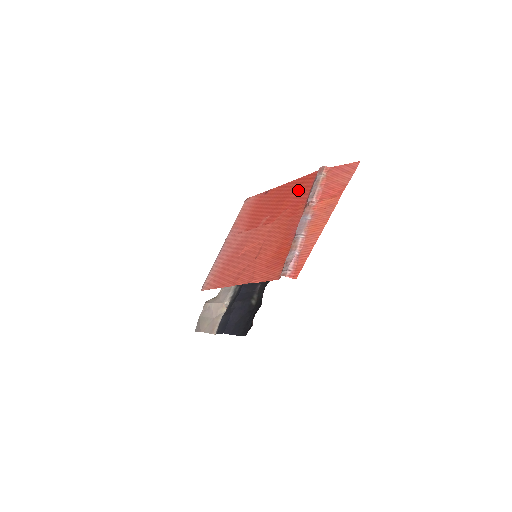
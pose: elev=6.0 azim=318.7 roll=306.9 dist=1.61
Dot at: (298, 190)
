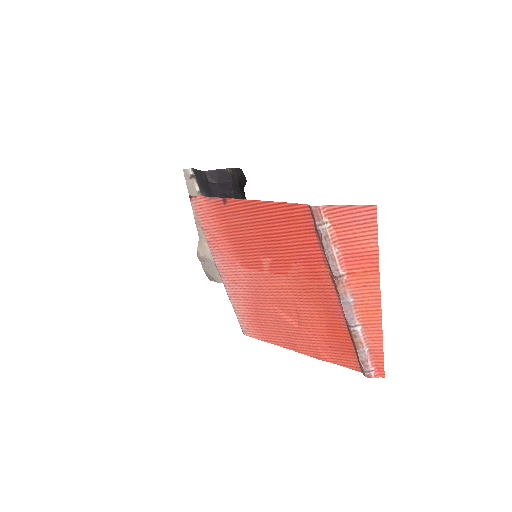
Dot at: (293, 232)
